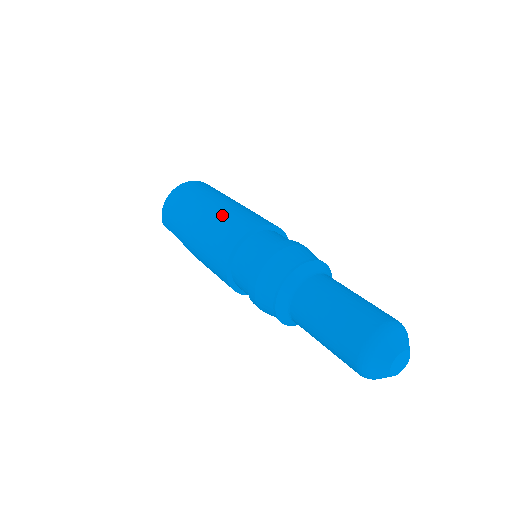
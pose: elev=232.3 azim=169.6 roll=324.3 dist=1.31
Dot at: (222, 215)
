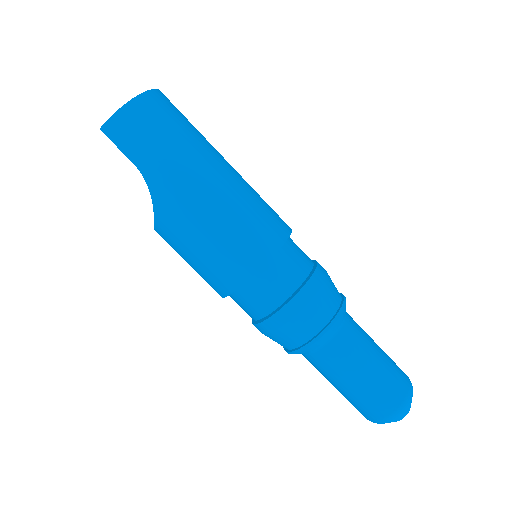
Dot at: (249, 189)
